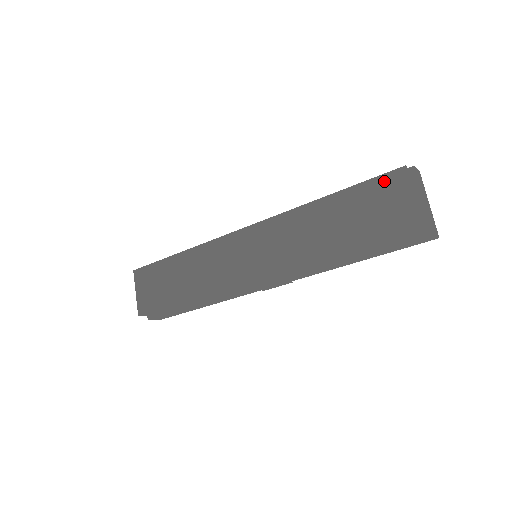
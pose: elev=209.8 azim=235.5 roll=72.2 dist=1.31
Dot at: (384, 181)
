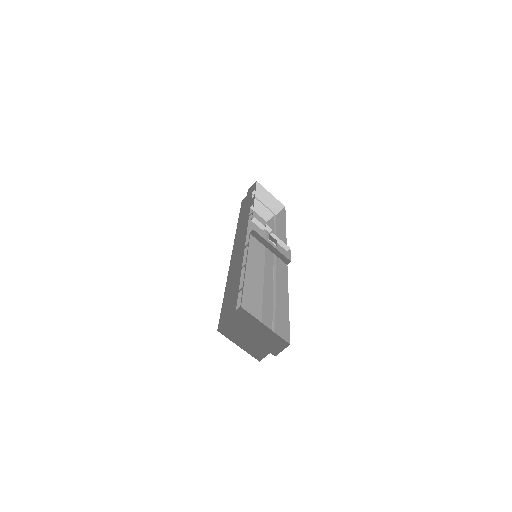
Dot at: occluded
